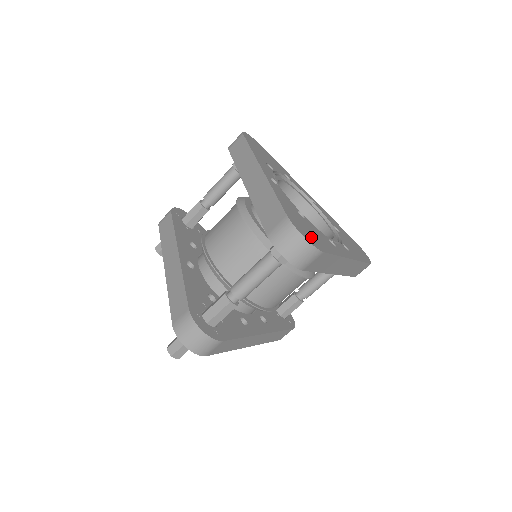
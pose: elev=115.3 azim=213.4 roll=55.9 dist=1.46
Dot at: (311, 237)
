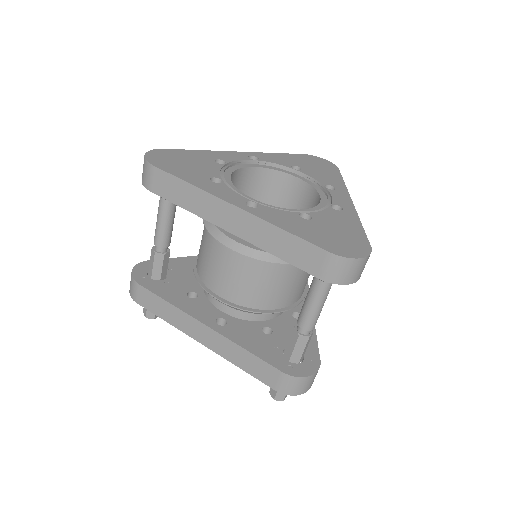
Dot at: (351, 243)
